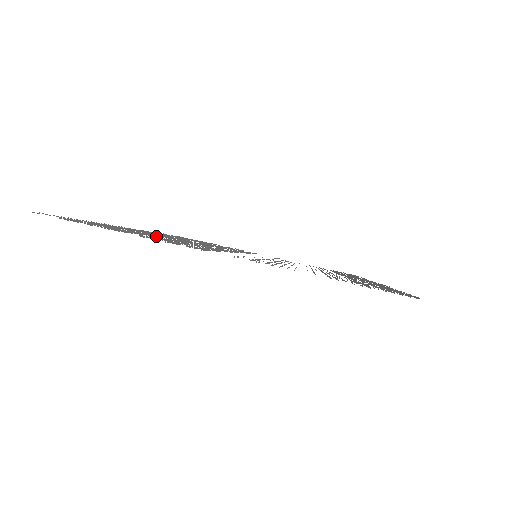
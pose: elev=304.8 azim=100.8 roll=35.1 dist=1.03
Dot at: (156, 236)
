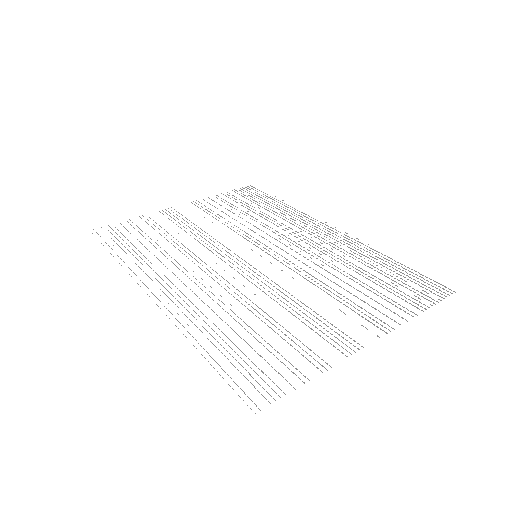
Dot at: occluded
